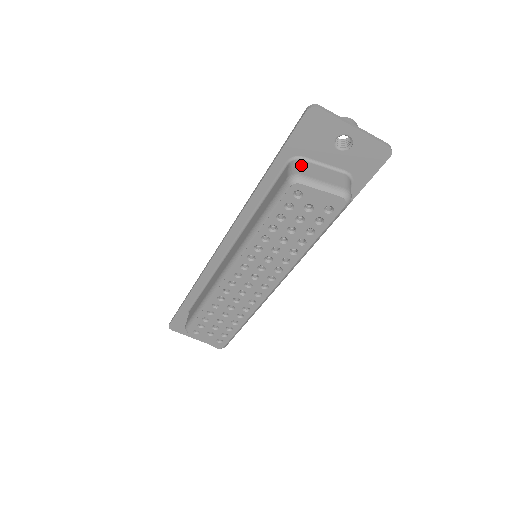
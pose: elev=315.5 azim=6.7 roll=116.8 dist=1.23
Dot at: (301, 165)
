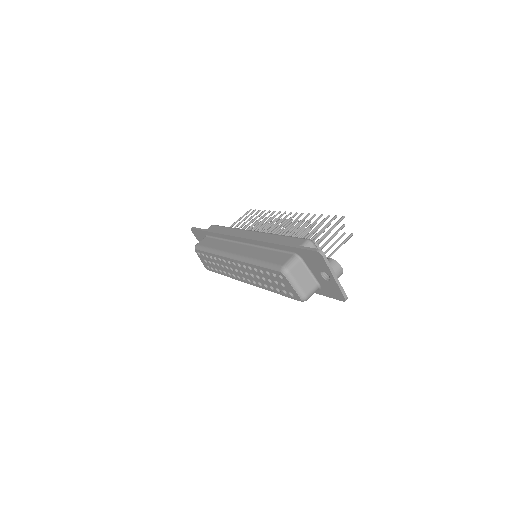
Dot at: (297, 264)
